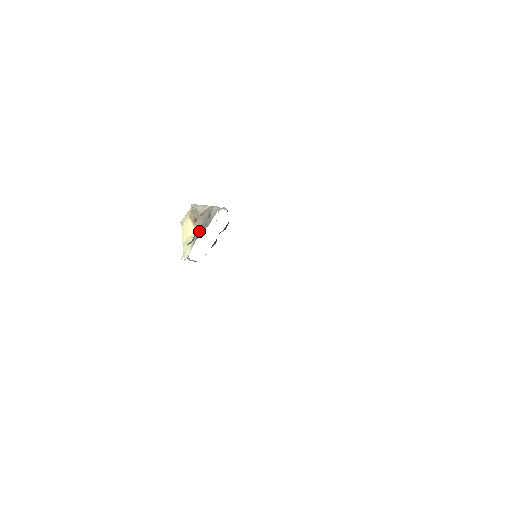
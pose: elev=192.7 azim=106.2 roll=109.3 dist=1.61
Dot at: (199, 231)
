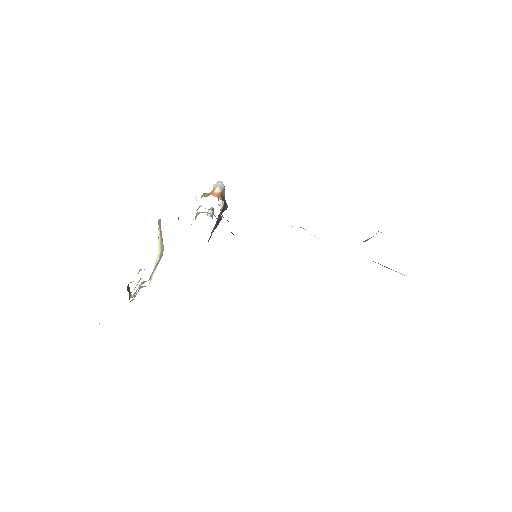
Dot at: occluded
